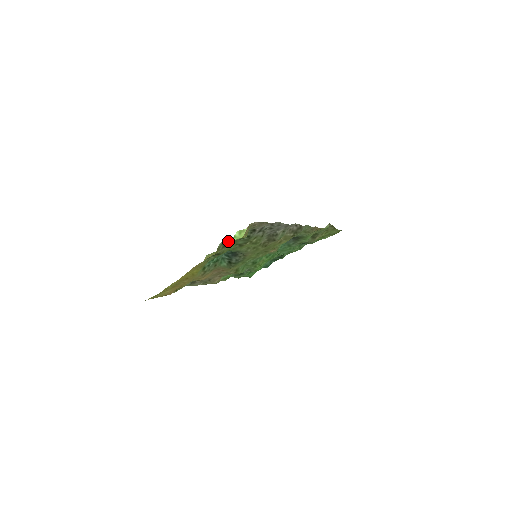
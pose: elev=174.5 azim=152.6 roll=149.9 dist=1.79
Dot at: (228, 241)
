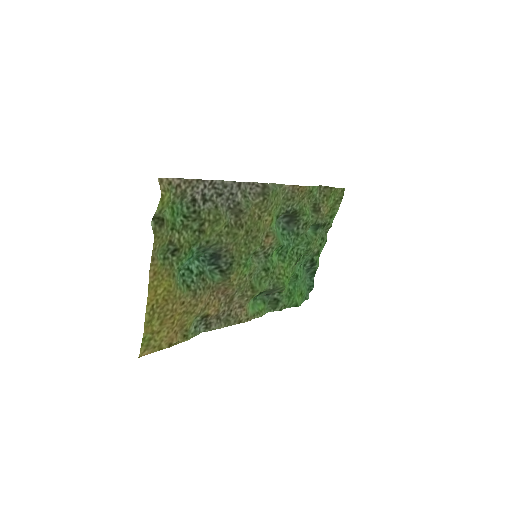
Dot at: (159, 216)
